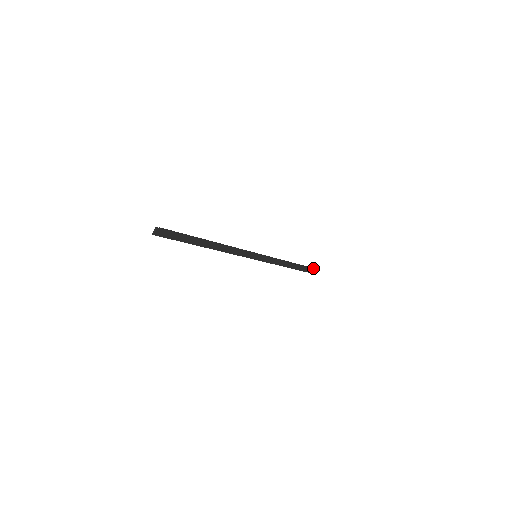
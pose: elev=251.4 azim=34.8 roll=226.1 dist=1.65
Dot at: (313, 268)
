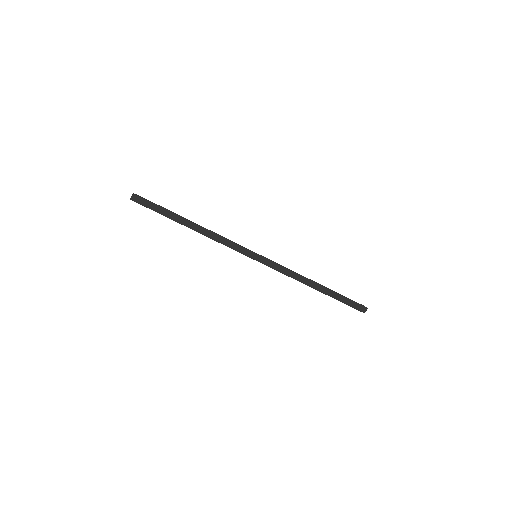
Dot at: occluded
